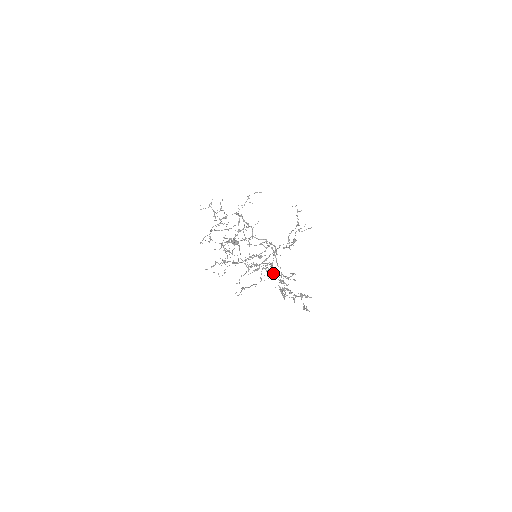
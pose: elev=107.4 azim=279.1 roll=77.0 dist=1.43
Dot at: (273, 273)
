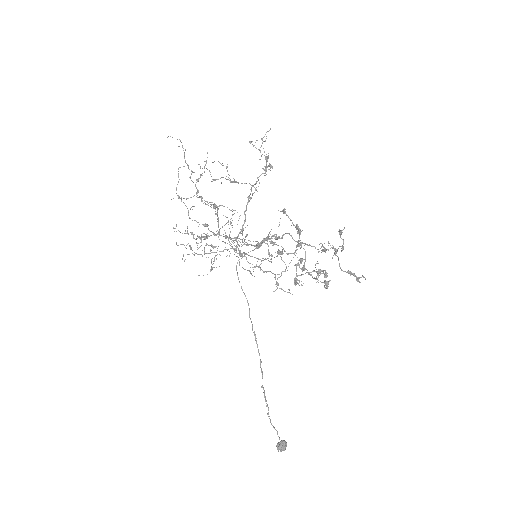
Dot at: occluded
